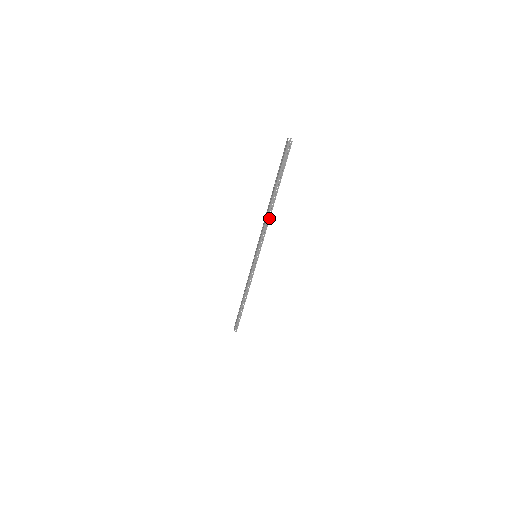
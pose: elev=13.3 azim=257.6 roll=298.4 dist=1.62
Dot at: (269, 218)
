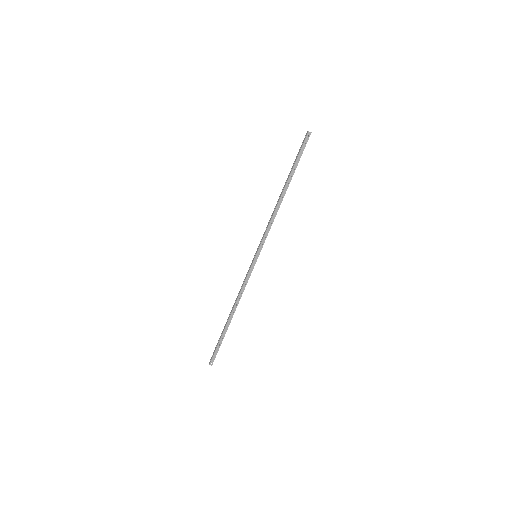
Dot at: (278, 209)
